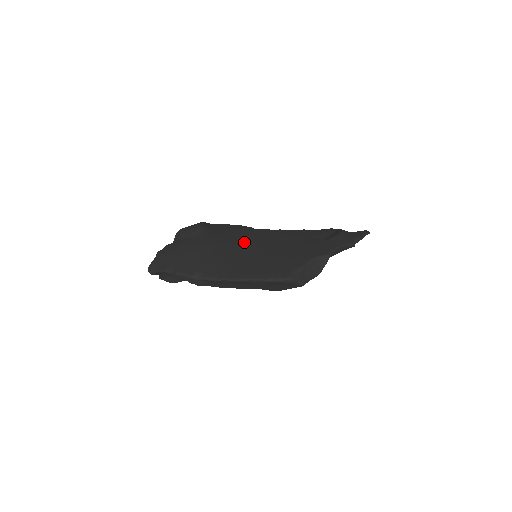
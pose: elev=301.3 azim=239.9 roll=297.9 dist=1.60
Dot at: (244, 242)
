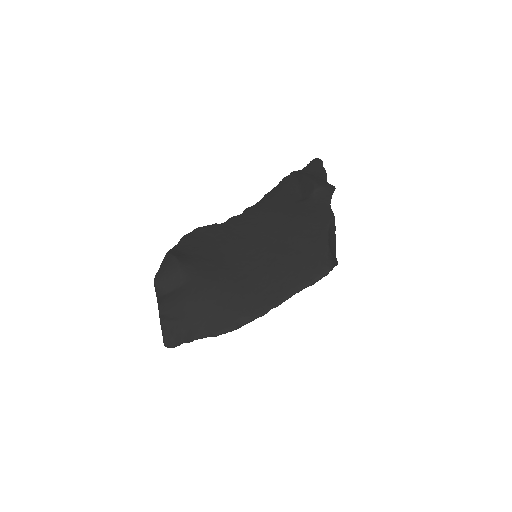
Dot at: (237, 251)
